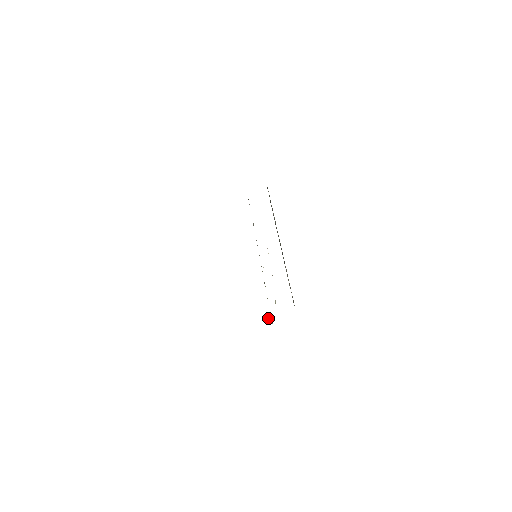
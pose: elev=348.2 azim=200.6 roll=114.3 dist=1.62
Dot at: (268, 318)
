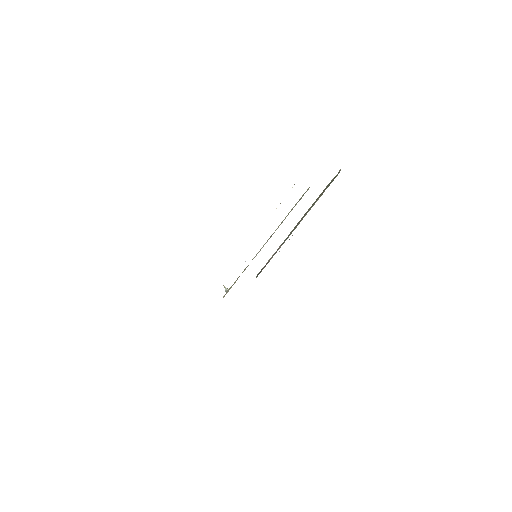
Dot at: (225, 288)
